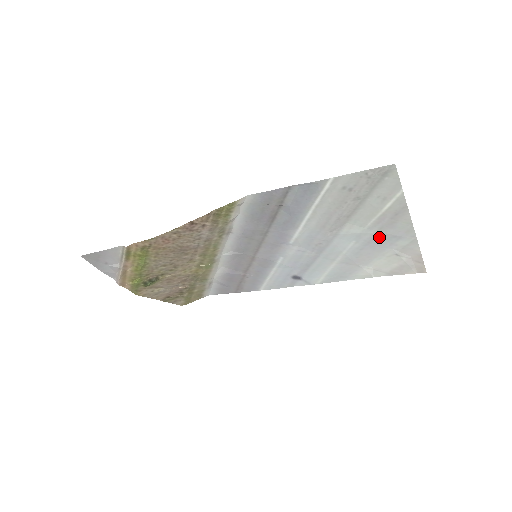
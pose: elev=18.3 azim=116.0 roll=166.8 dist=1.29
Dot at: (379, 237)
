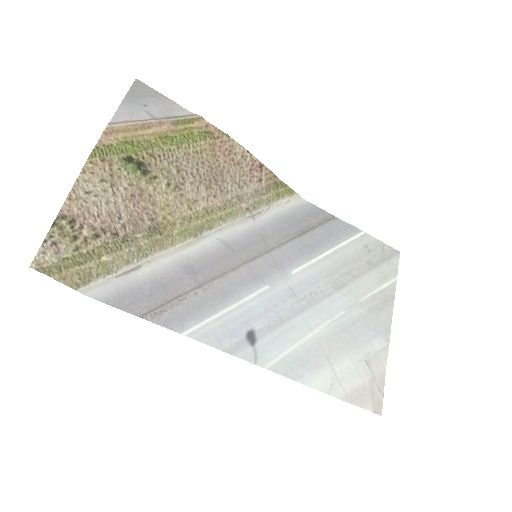
Dot at: (364, 322)
